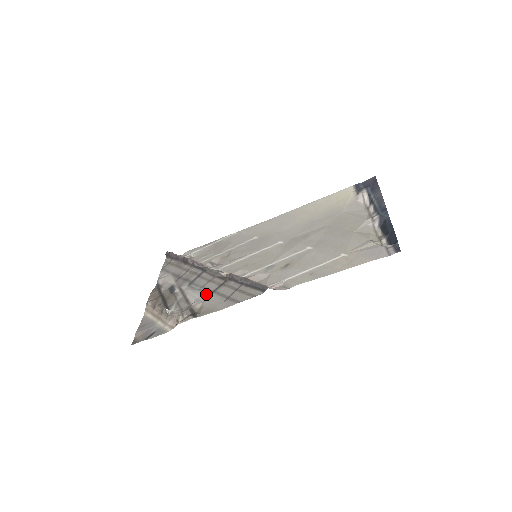
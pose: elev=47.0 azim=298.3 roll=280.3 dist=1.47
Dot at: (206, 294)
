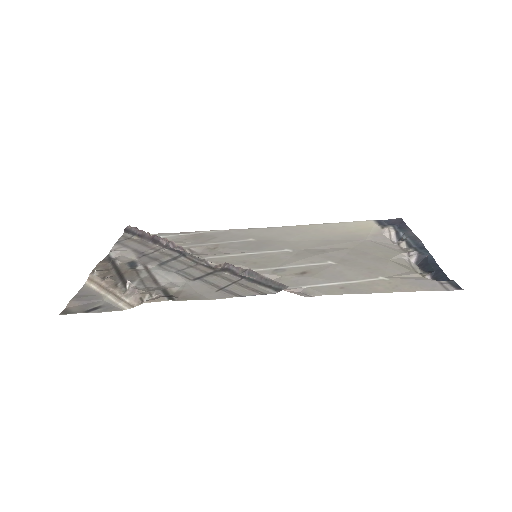
Dot at: (187, 279)
